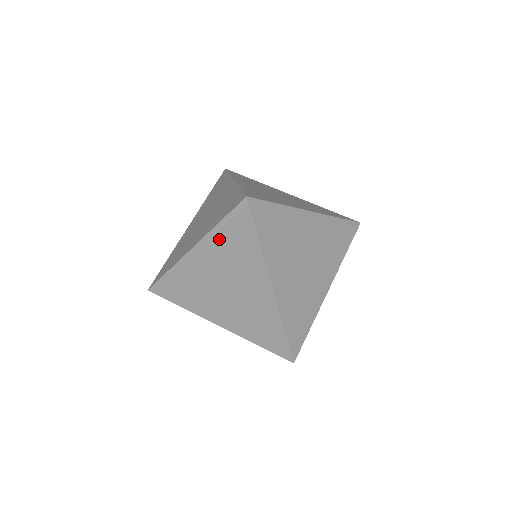
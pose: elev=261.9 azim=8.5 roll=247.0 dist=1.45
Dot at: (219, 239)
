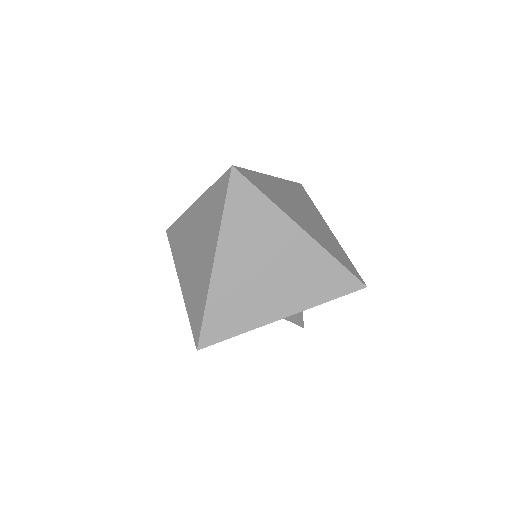
Dot at: (233, 227)
